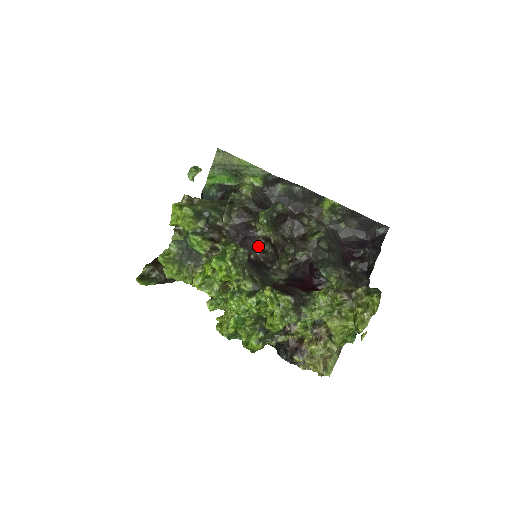
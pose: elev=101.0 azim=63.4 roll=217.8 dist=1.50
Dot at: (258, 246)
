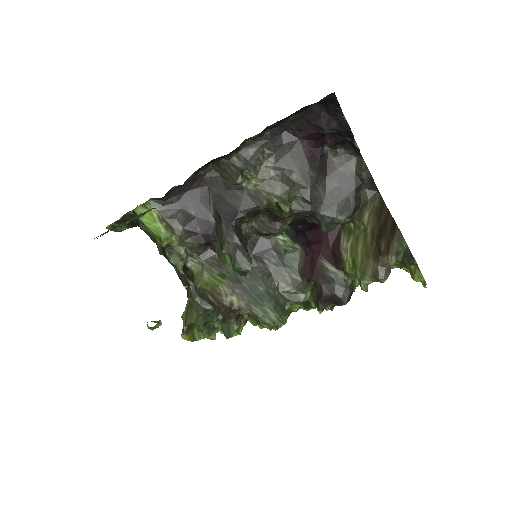
Dot at: occluded
